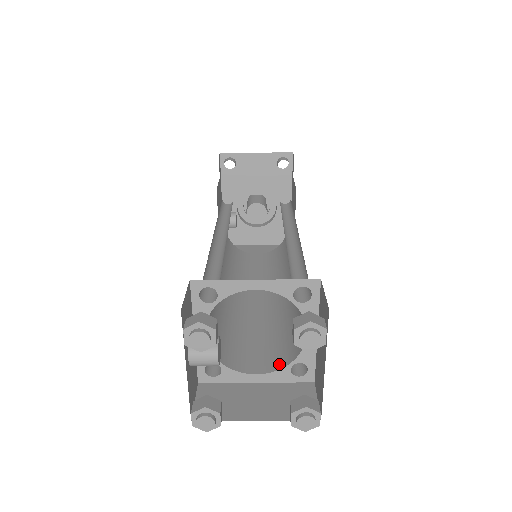
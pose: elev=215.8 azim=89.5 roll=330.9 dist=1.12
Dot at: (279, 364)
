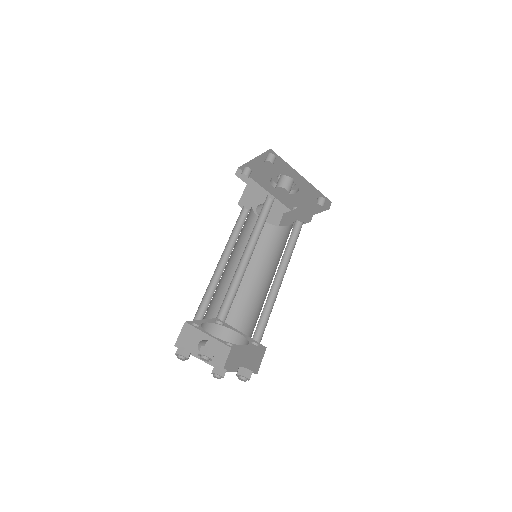
Dot at: occluded
